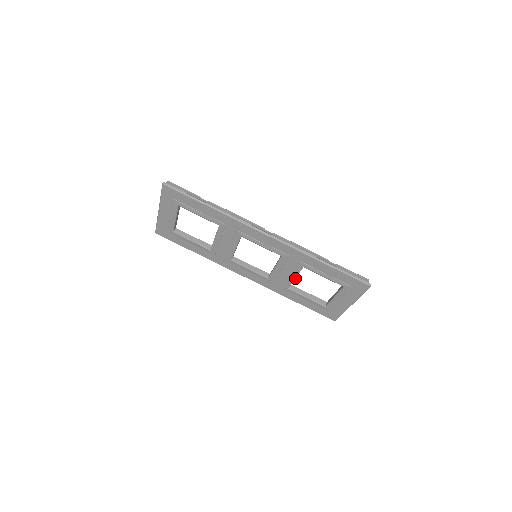
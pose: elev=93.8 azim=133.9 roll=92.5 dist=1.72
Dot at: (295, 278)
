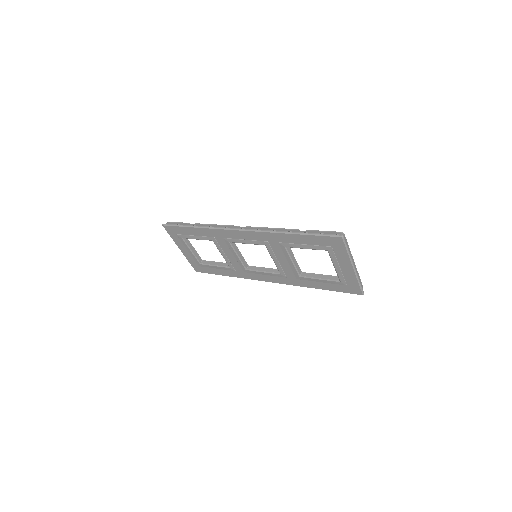
Dot at: (293, 262)
